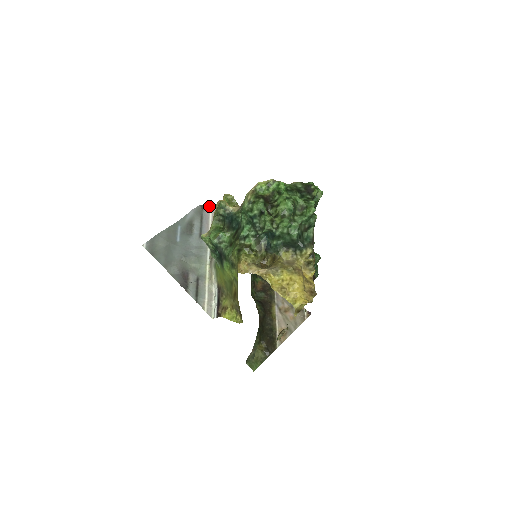
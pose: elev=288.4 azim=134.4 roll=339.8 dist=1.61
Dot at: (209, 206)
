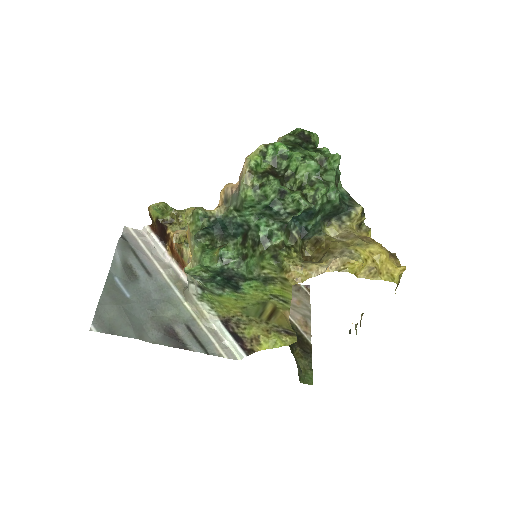
Dot at: (129, 232)
